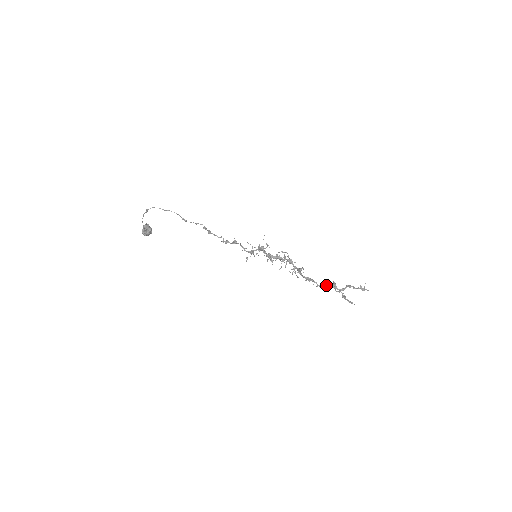
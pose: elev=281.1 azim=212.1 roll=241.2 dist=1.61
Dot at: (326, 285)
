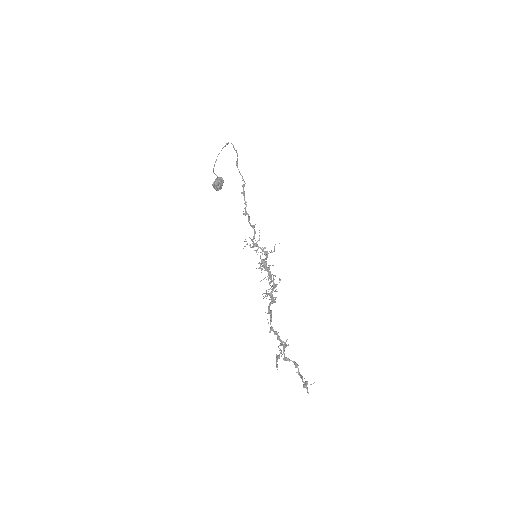
Dot at: (276, 331)
